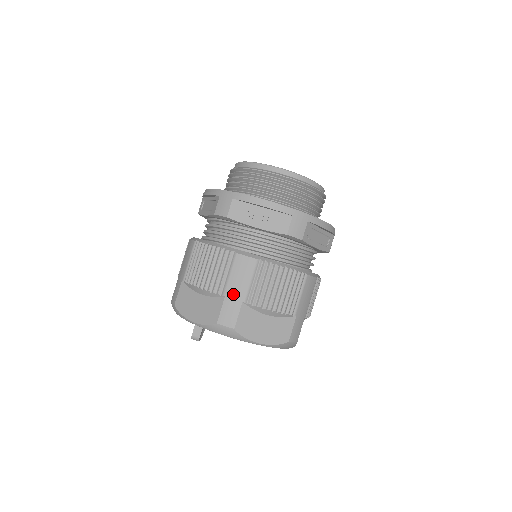
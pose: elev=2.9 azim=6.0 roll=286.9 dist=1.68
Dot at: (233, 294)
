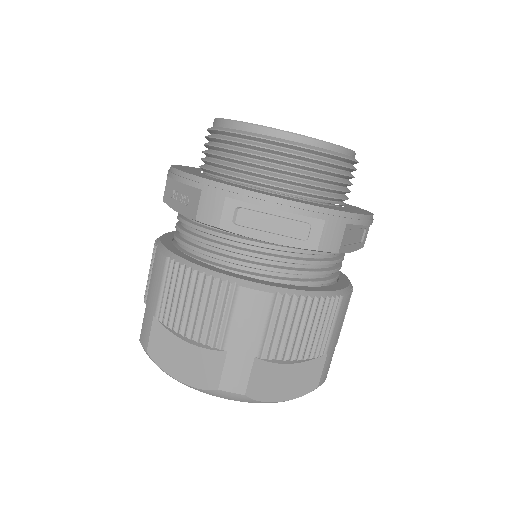
Dot at: (149, 304)
